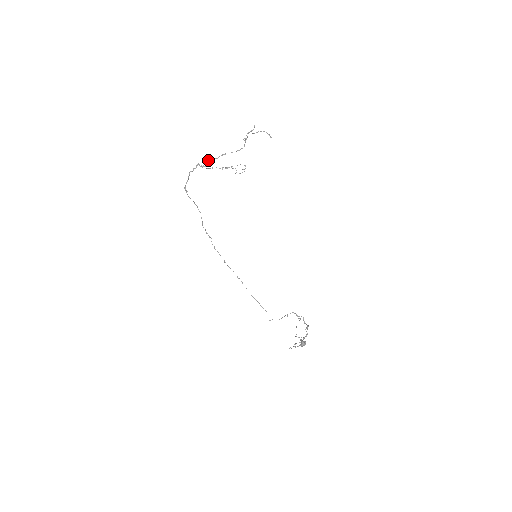
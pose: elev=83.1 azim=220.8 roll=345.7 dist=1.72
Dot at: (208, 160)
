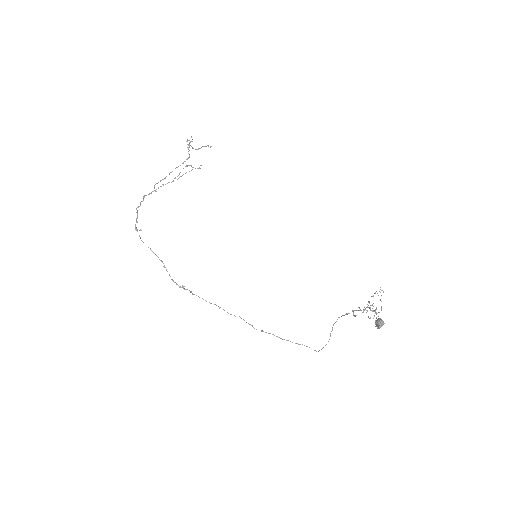
Dot at: (155, 184)
